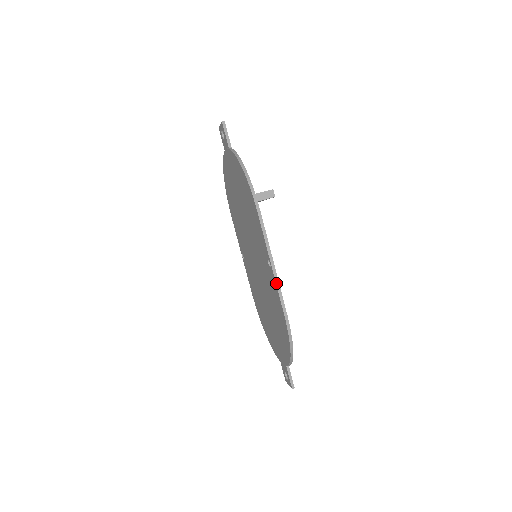
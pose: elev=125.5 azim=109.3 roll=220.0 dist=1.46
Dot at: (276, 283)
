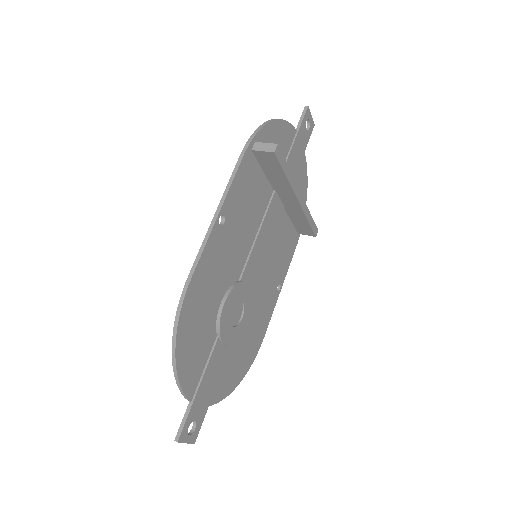
Dot at: (204, 239)
